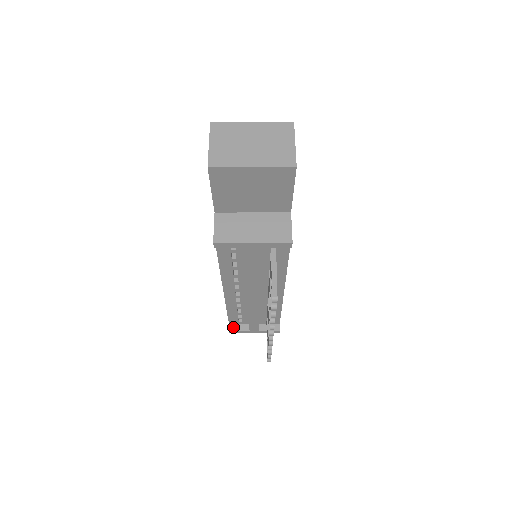
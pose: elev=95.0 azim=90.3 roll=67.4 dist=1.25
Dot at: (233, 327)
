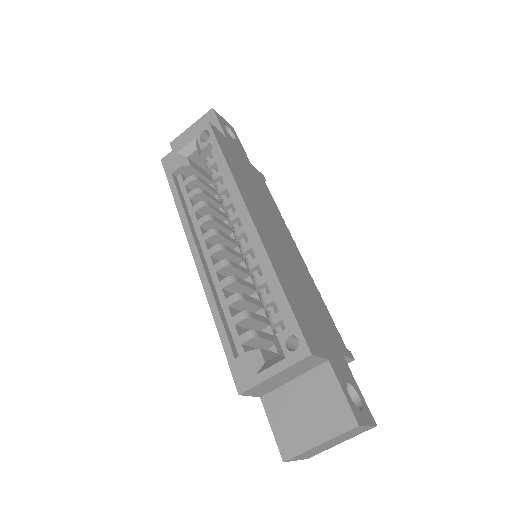
Dot at: occluded
